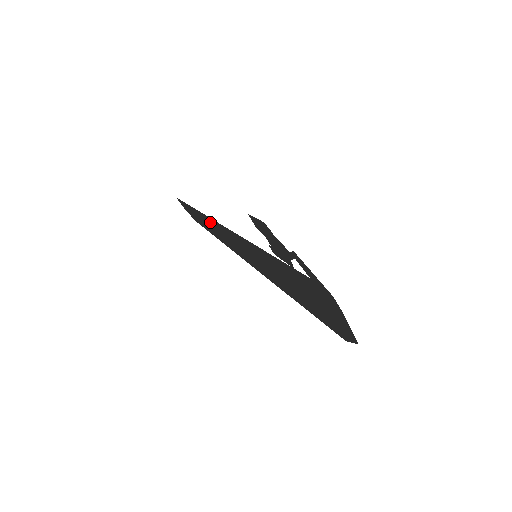
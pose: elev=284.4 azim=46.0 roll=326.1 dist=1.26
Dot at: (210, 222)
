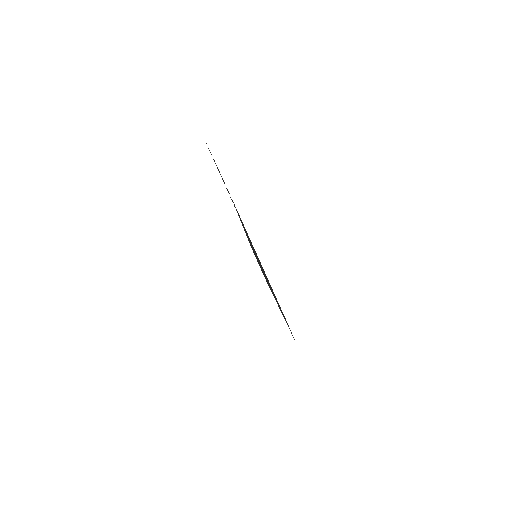
Dot at: occluded
